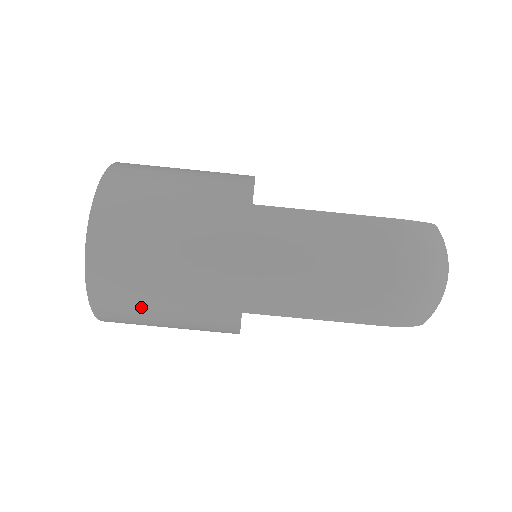
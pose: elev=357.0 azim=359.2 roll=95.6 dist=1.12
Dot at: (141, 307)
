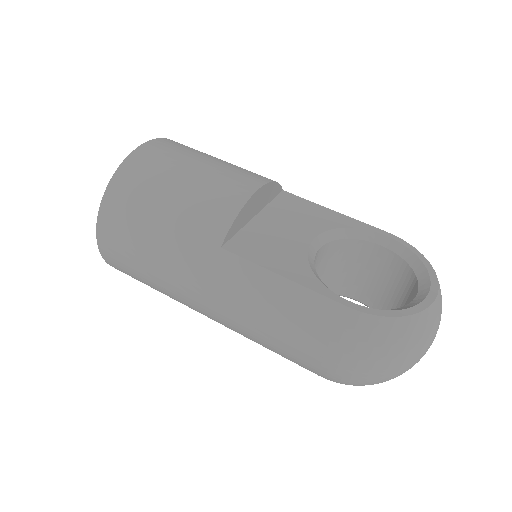
Dot at: occluded
